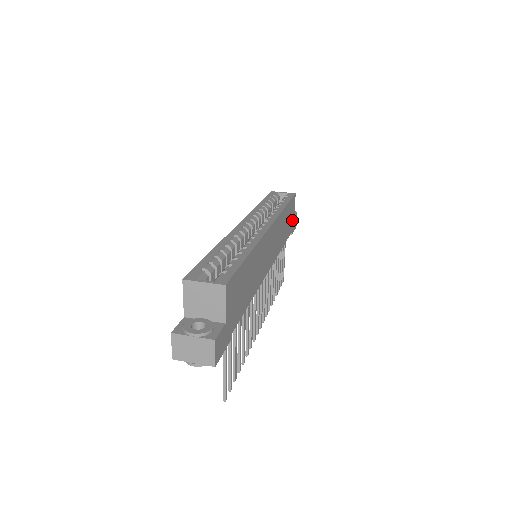
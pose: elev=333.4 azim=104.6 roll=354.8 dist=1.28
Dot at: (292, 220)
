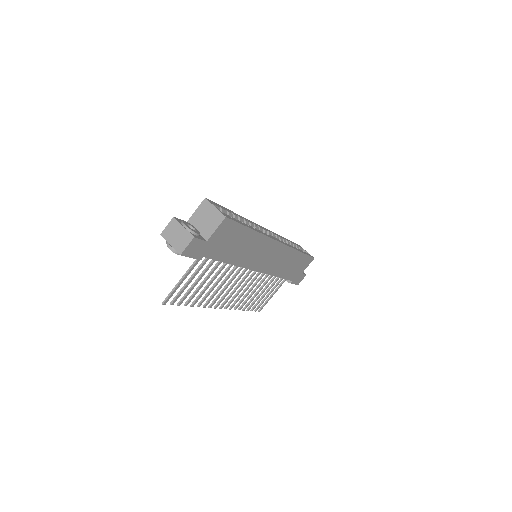
Dot at: (298, 273)
